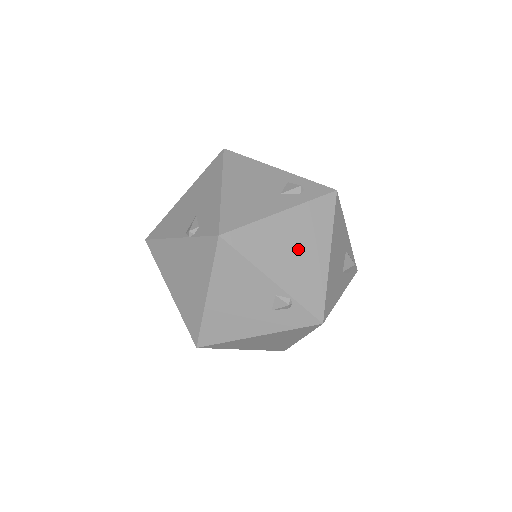
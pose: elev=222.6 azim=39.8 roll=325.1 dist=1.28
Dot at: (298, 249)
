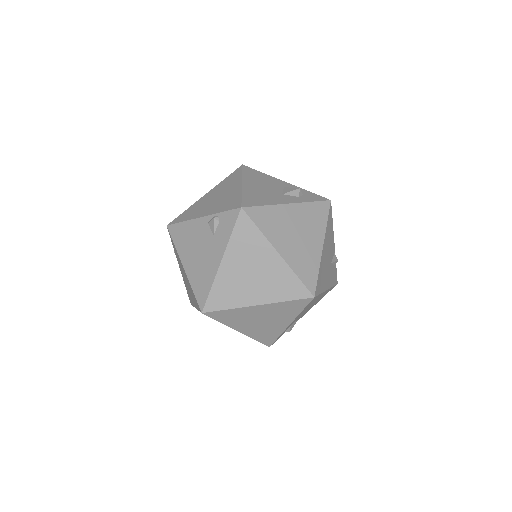
Dot at: (218, 197)
